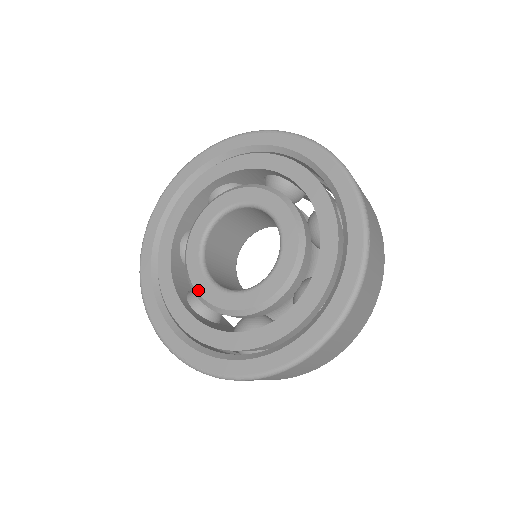
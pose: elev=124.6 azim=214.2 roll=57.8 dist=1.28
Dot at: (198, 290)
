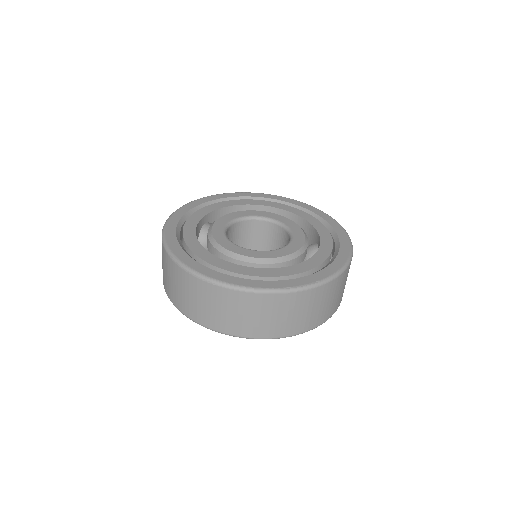
Dot at: (249, 256)
